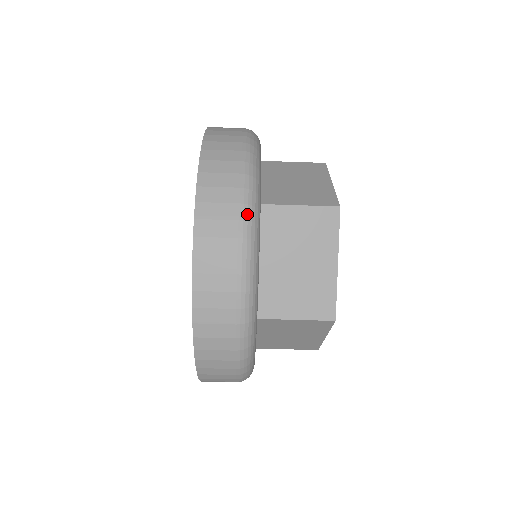
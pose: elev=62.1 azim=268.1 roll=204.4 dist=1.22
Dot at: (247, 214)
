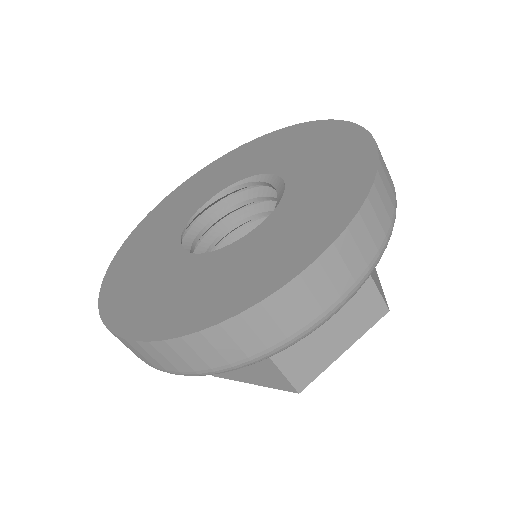
Dot at: (374, 266)
